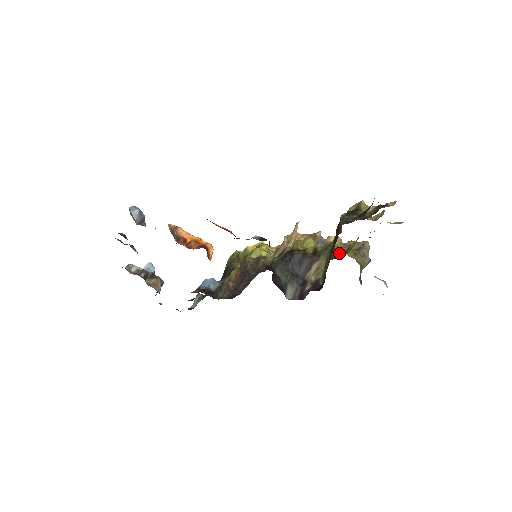
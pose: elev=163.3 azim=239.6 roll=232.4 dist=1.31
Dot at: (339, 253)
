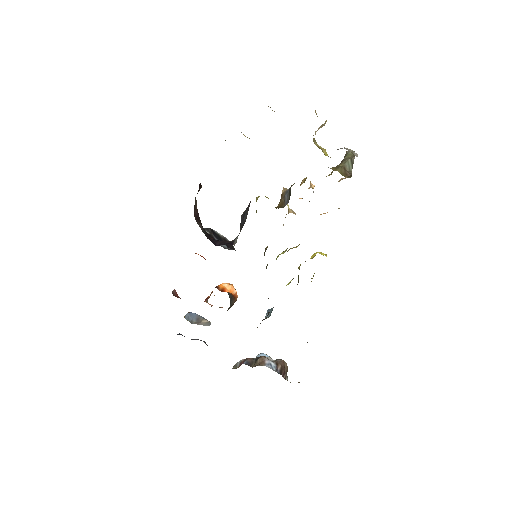
Dot at: occluded
